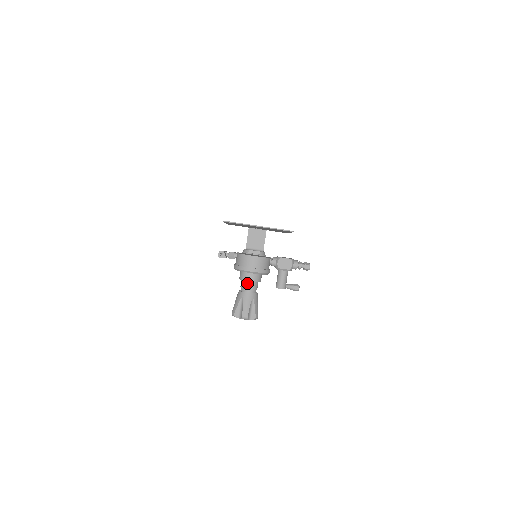
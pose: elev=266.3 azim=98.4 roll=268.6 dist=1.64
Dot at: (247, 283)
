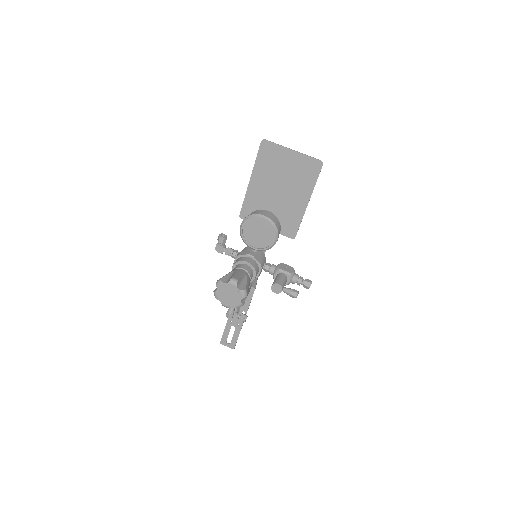
Dot at: (243, 265)
